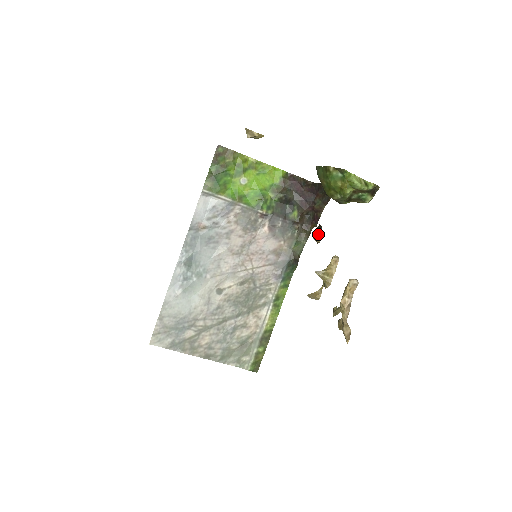
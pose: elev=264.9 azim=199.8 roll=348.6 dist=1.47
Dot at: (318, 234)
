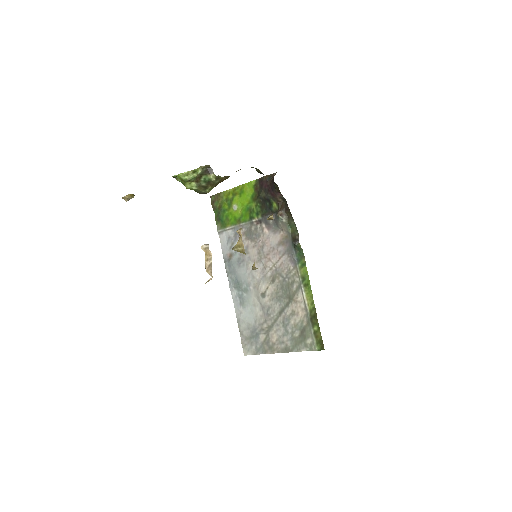
Dot at: occluded
